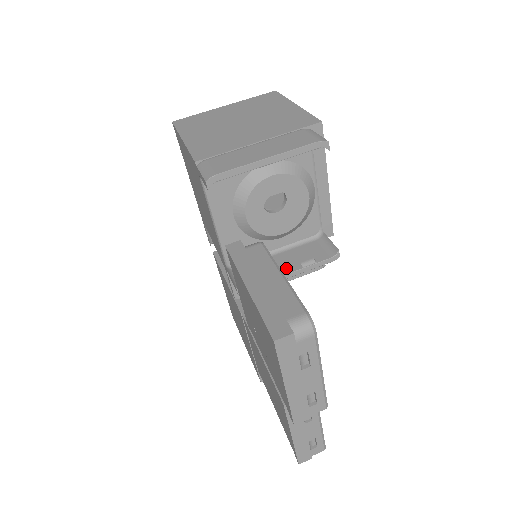
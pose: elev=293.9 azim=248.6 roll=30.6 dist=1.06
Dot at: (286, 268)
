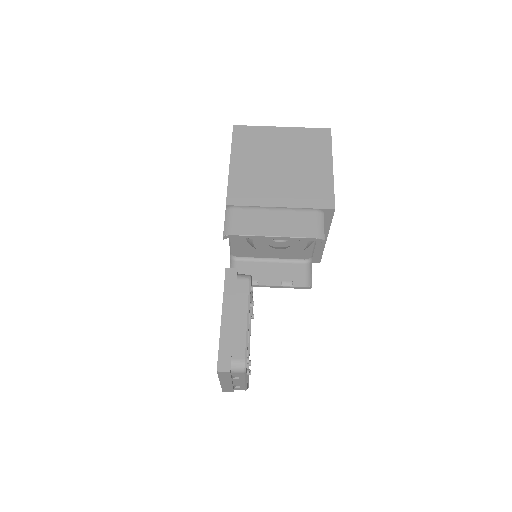
Dot at: (270, 280)
